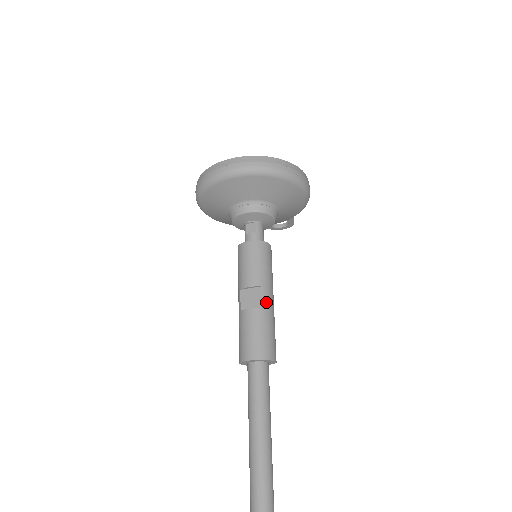
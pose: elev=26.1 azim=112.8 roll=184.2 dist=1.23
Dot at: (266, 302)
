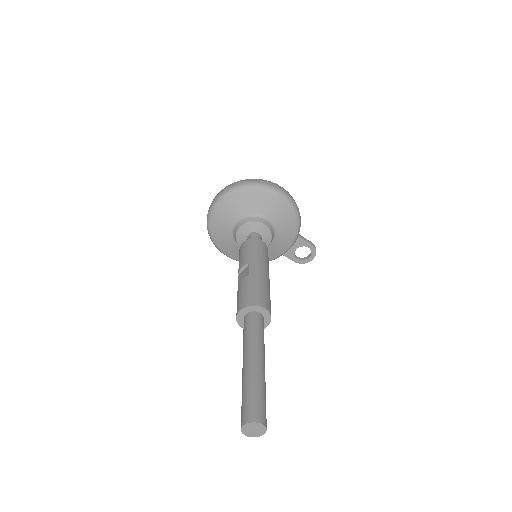
Dot at: (254, 271)
